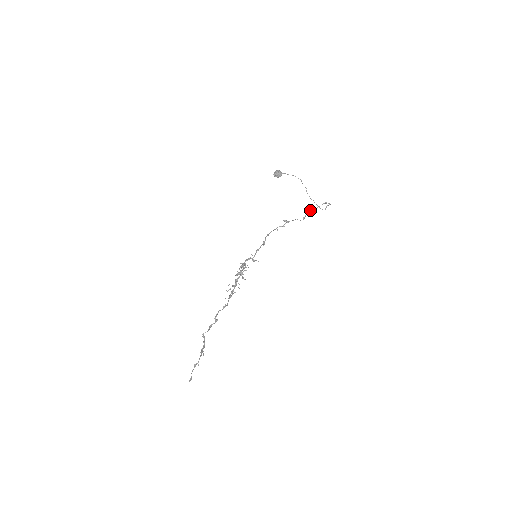
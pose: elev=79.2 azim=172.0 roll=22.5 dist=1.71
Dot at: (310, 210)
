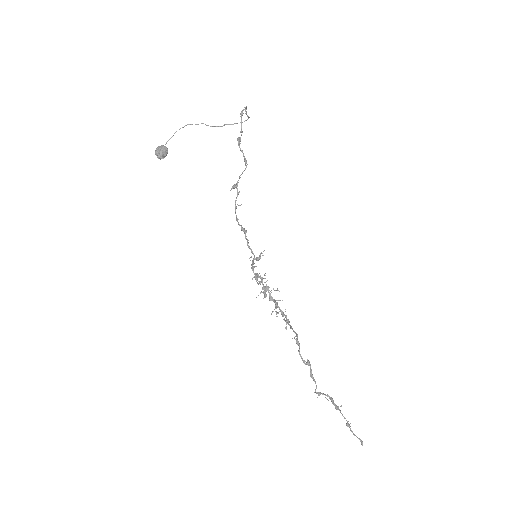
Dot at: (239, 143)
